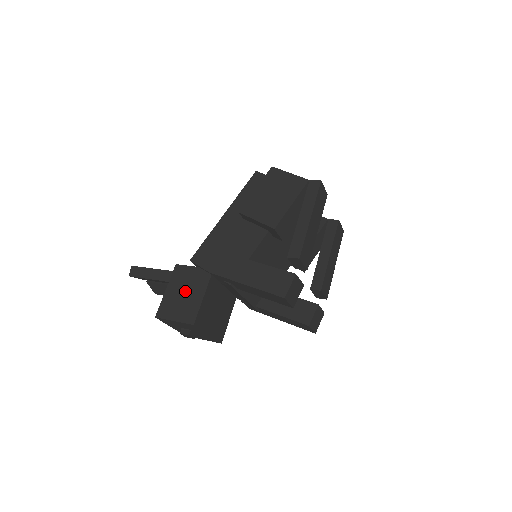
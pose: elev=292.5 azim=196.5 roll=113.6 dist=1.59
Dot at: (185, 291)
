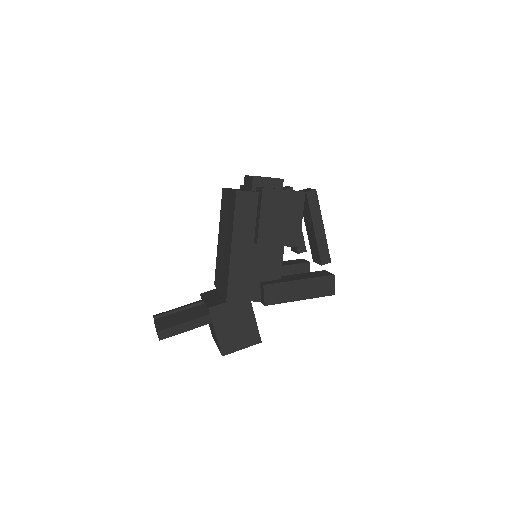
Dot at: (236, 324)
